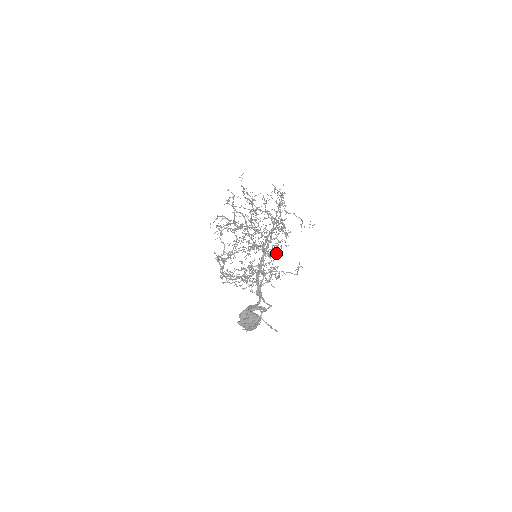
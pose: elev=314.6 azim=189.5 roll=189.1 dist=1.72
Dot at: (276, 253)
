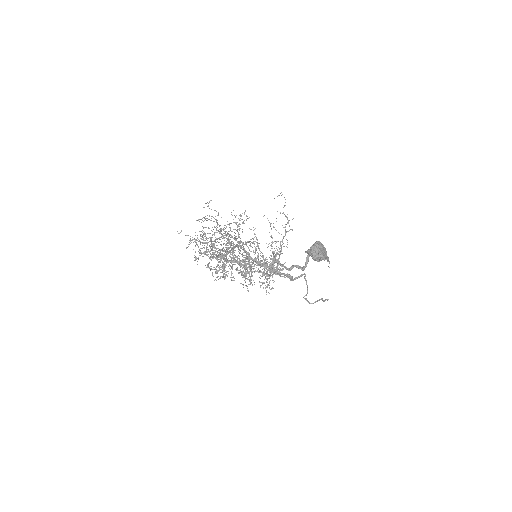
Dot at: (255, 259)
